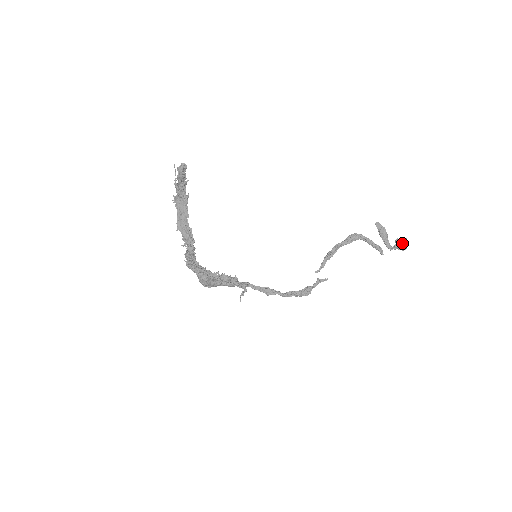
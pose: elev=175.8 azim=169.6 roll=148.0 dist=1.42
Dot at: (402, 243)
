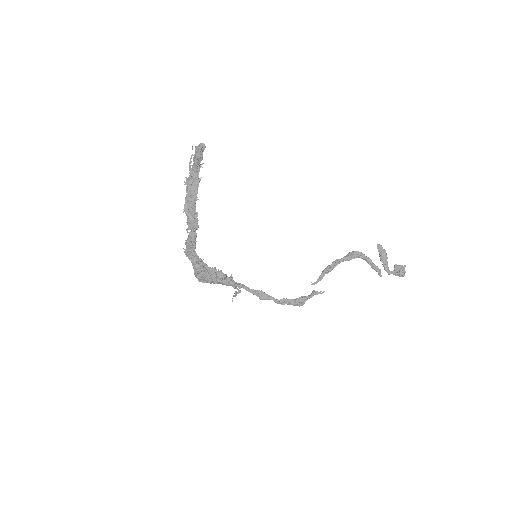
Dot at: (401, 269)
